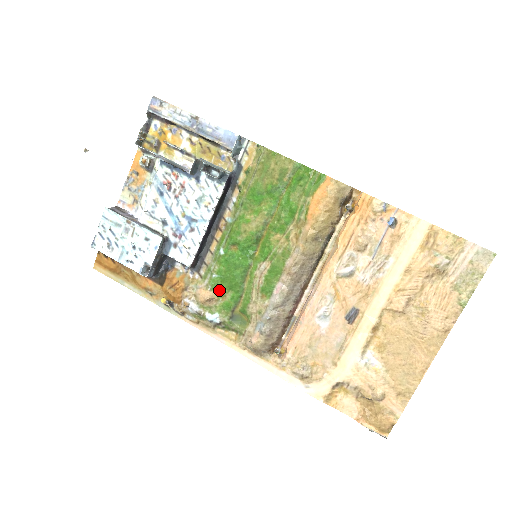
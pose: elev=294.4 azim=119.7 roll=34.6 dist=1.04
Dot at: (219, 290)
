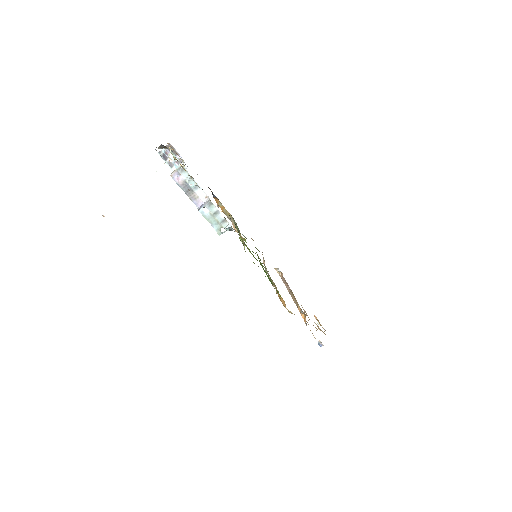
Dot at: occluded
